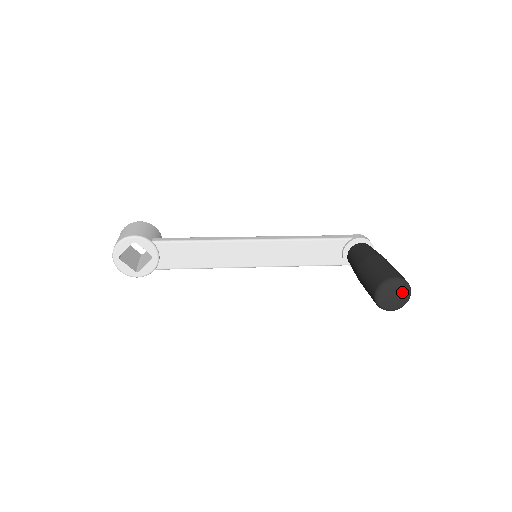
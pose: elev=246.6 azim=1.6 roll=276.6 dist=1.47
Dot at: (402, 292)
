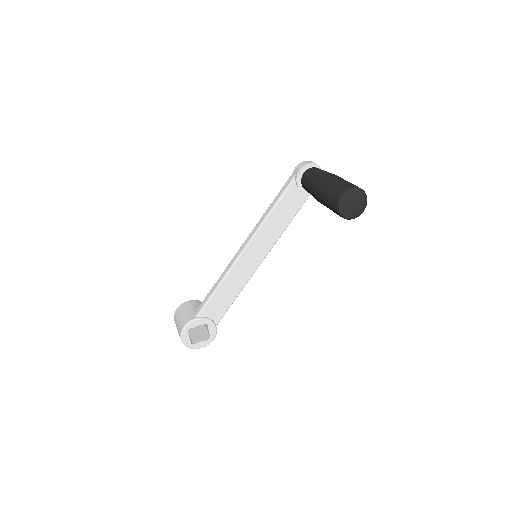
Dot at: (355, 198)
